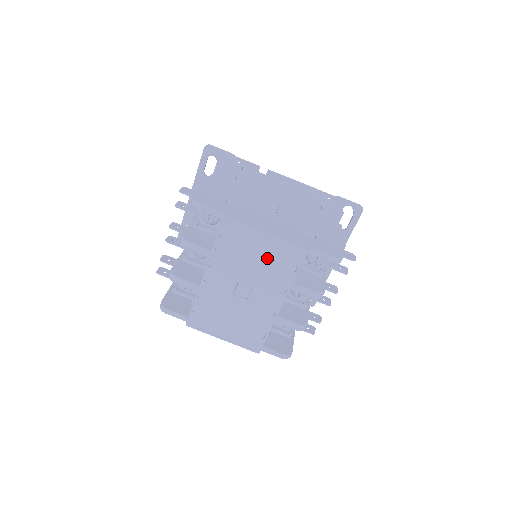
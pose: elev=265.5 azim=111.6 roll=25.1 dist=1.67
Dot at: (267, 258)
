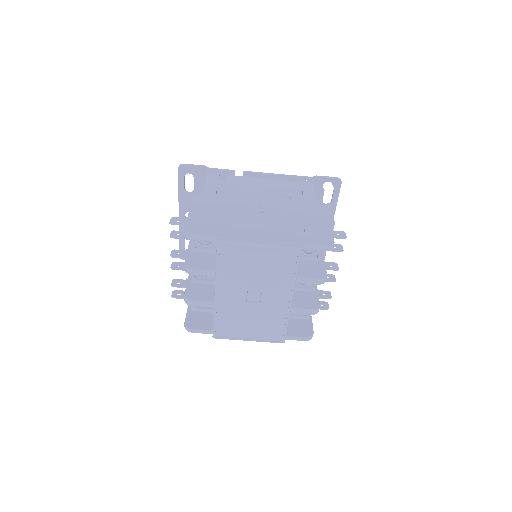
Dot at: (267, 264)
